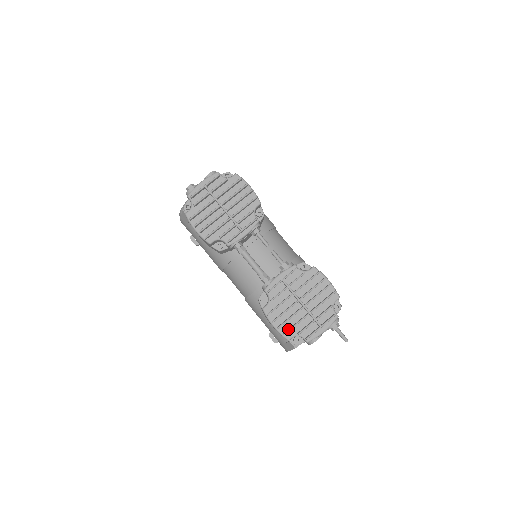
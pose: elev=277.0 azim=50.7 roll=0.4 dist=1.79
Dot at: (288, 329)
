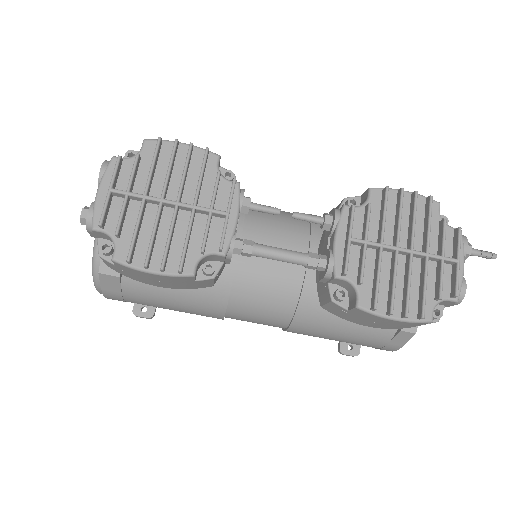
Dot at: (419, 304)
